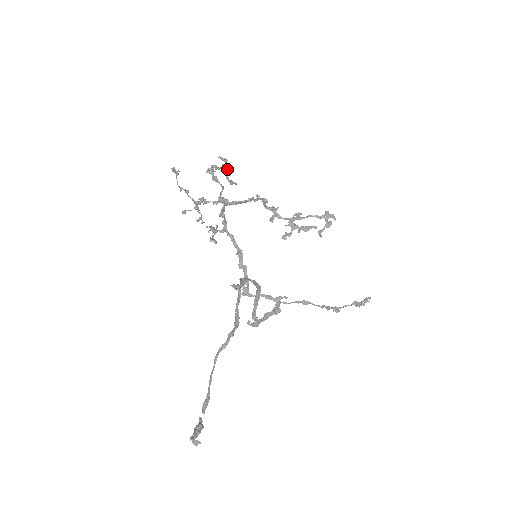
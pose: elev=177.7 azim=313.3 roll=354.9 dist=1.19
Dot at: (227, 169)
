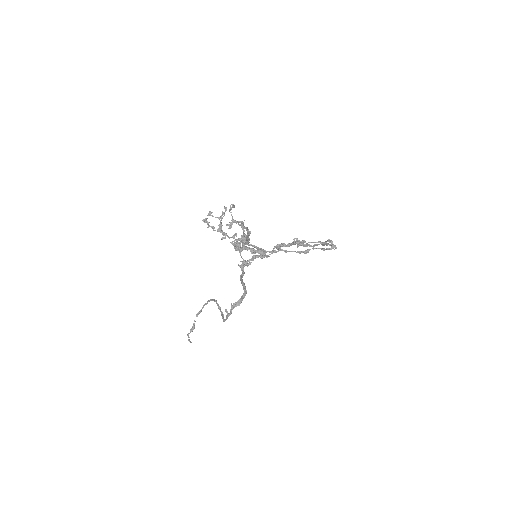
Dot at: occluded
